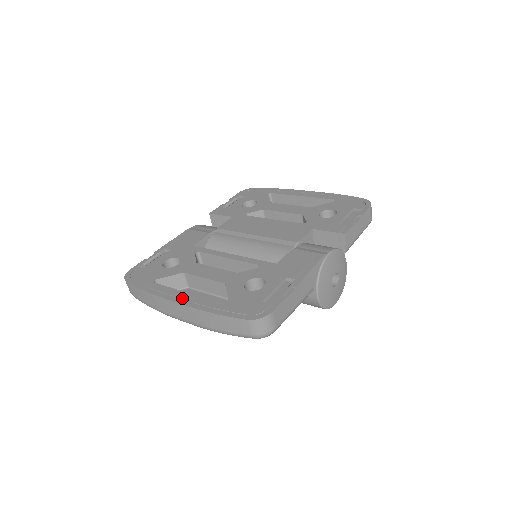
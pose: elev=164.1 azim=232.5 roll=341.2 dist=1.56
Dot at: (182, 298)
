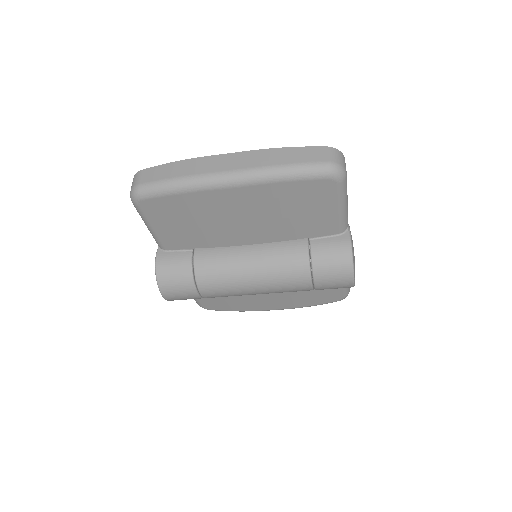
Dot at: occluded
